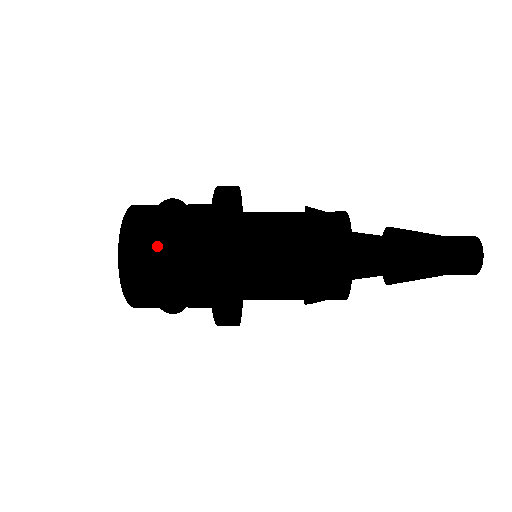
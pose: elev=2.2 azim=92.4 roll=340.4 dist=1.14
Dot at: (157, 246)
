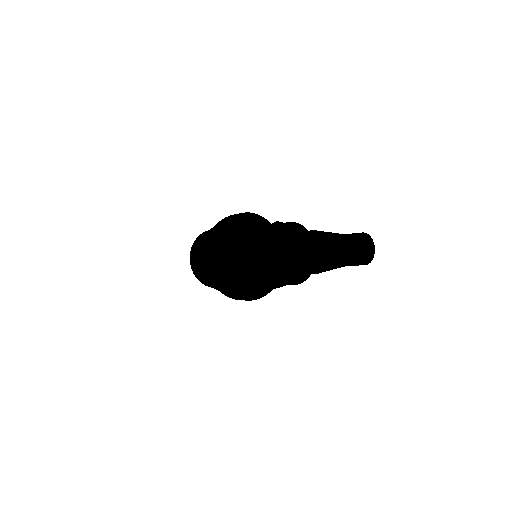
Dot at: (203, 279)
